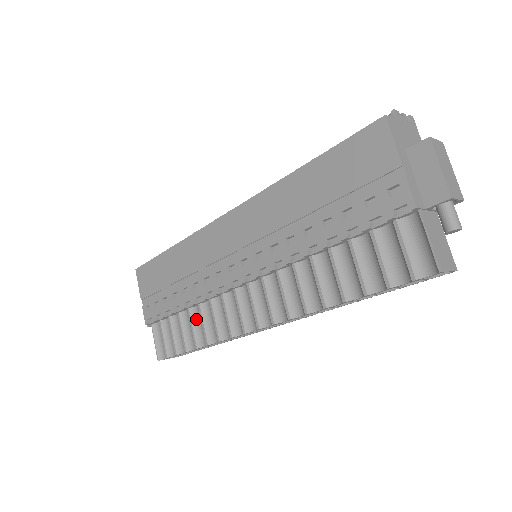
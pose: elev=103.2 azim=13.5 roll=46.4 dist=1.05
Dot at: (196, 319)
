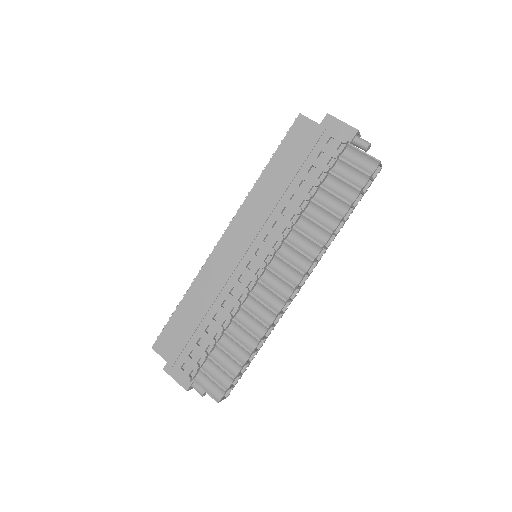
Dot at: (236, 333)
